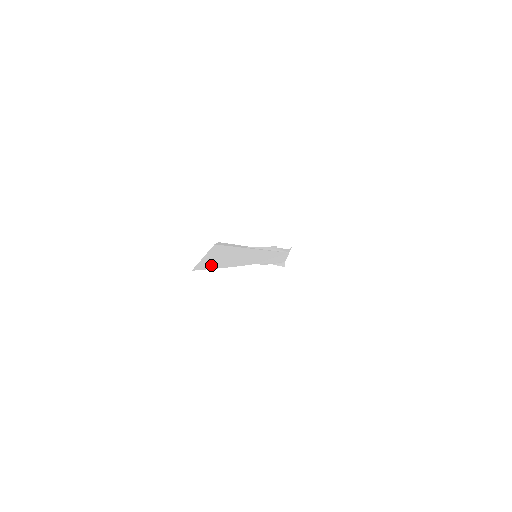
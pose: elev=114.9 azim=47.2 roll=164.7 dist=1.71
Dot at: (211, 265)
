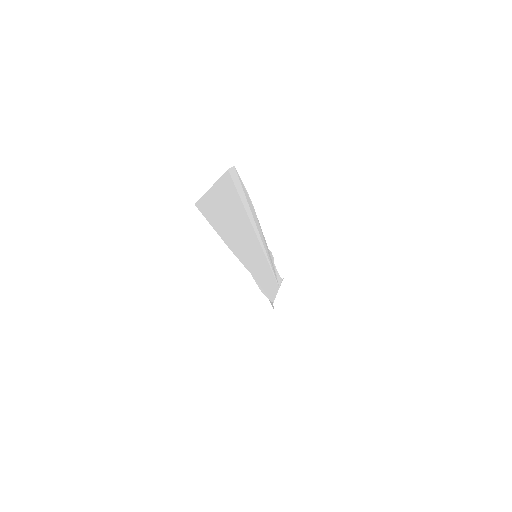
Dot at: (215, 220)
